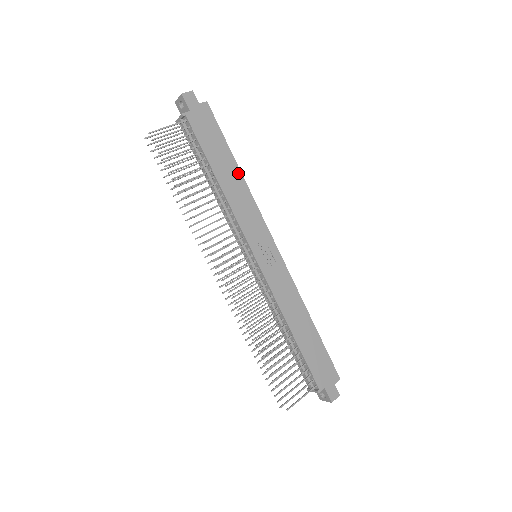
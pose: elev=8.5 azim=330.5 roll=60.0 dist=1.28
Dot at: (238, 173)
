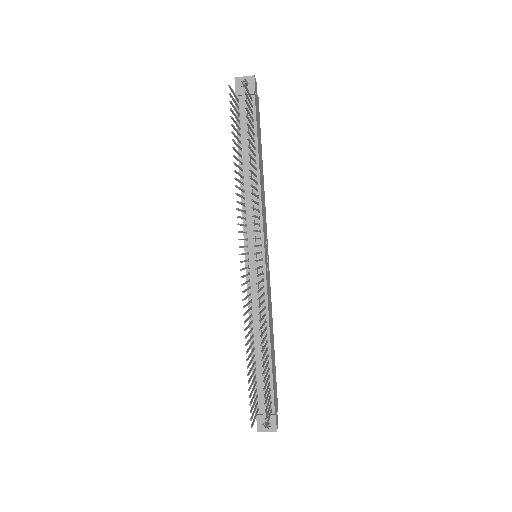
Dot at: occluded
